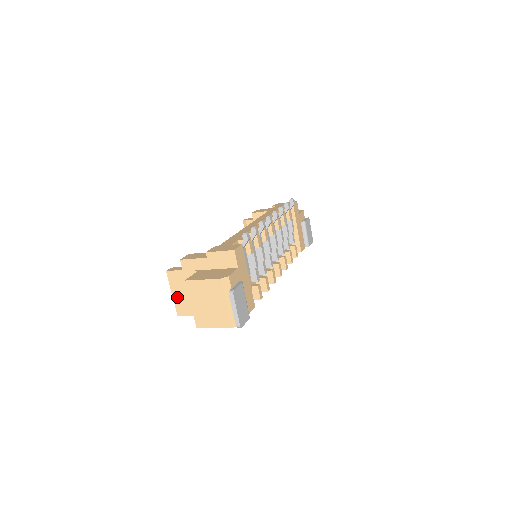
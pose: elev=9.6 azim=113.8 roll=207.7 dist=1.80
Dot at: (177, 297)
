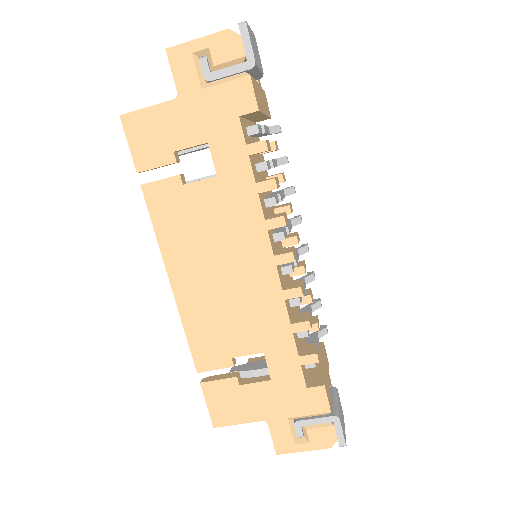
Dot at: occluded
